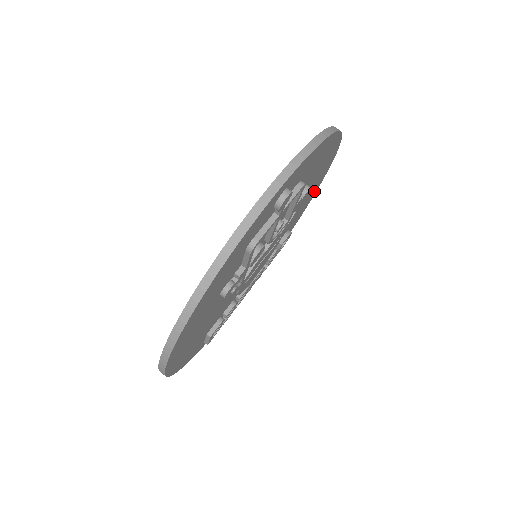
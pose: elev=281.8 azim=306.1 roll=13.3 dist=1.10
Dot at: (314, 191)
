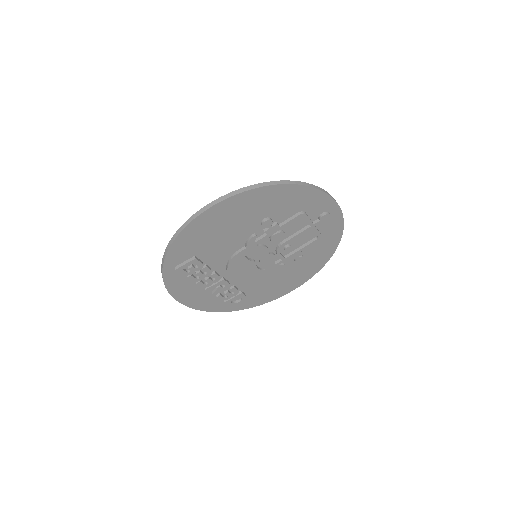
Dot at: (273, 295)
